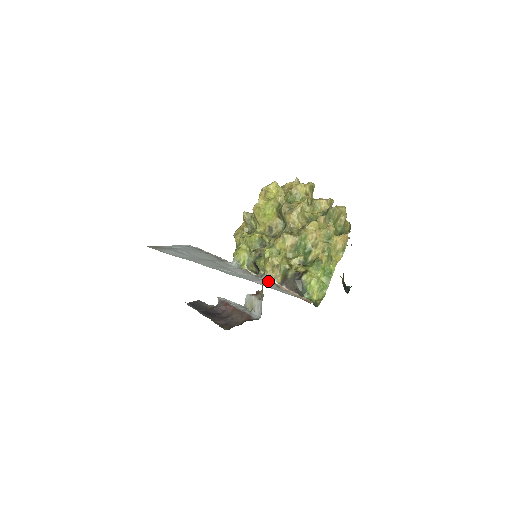
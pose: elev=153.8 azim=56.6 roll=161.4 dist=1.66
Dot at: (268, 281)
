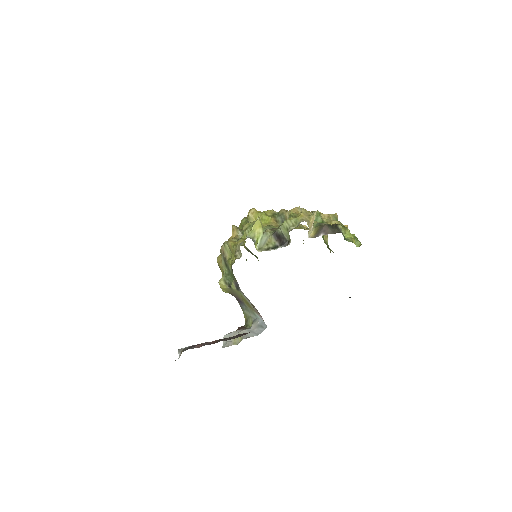
Dot at: occluded
